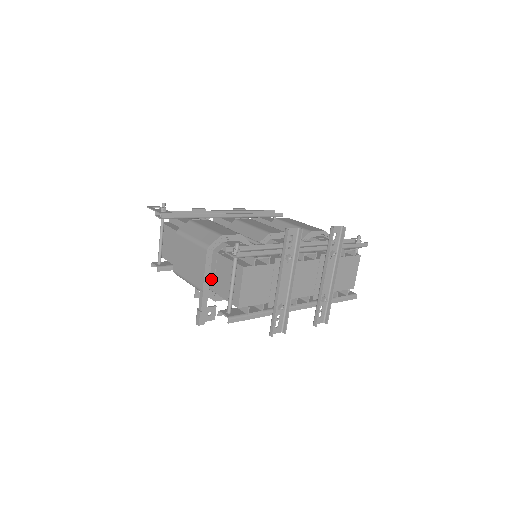
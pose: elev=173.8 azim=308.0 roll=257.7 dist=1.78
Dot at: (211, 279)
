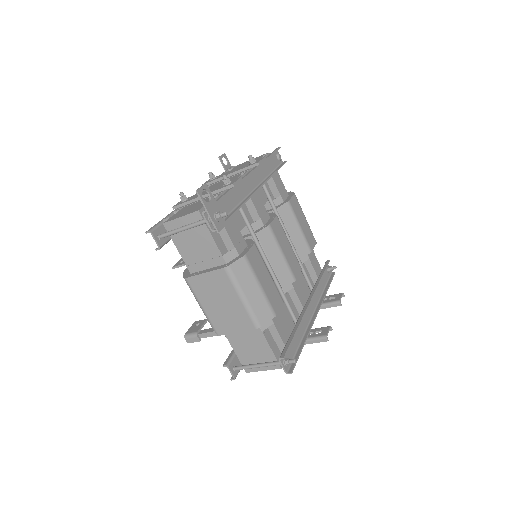
Dot at: occluded
